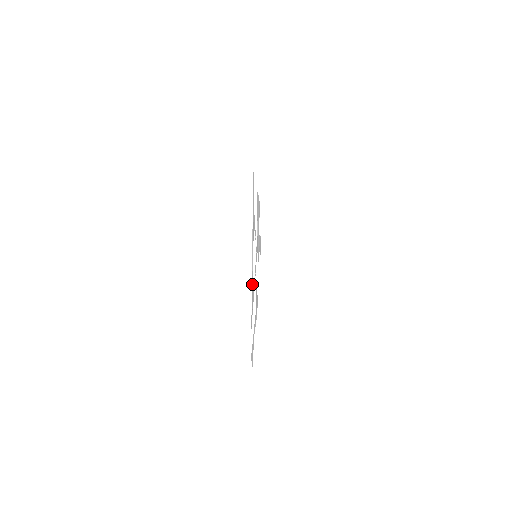
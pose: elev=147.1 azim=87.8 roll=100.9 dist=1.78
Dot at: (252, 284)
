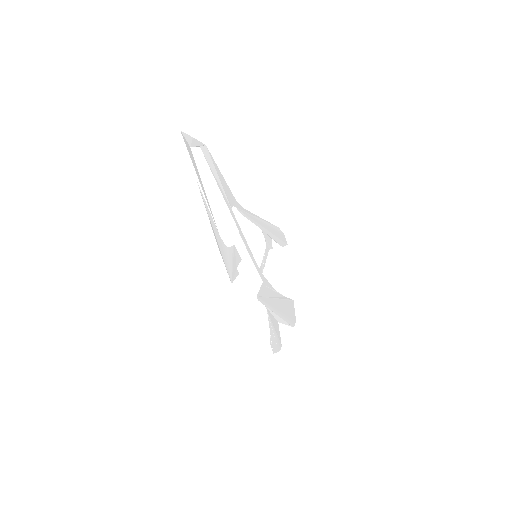
Dot at: (234, 200)
